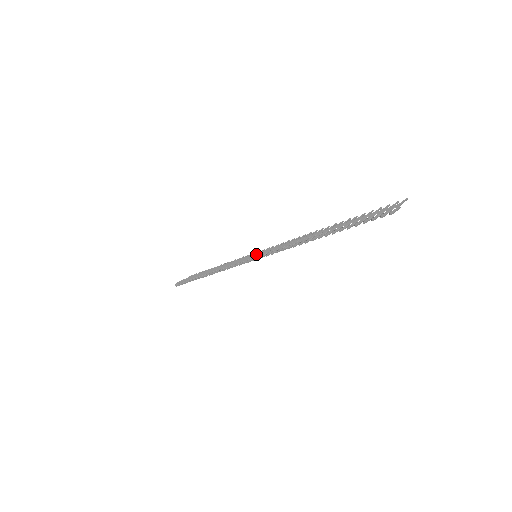
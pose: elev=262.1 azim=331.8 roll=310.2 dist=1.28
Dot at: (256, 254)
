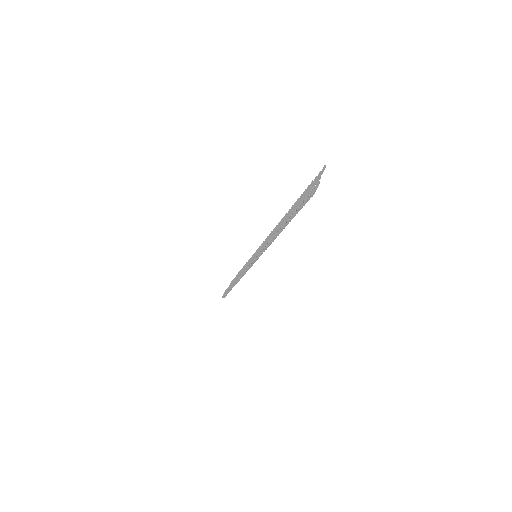
Dot at: (254, 255)
